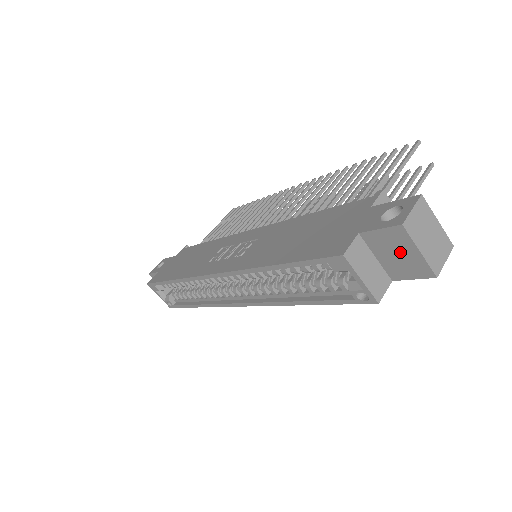
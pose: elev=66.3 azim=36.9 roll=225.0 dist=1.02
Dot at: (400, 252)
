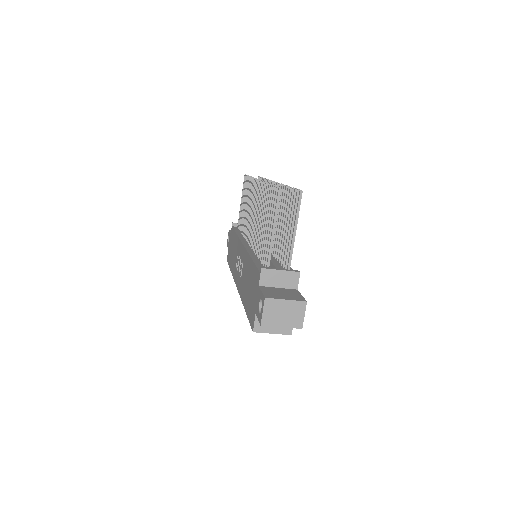
Dot at: occluded
